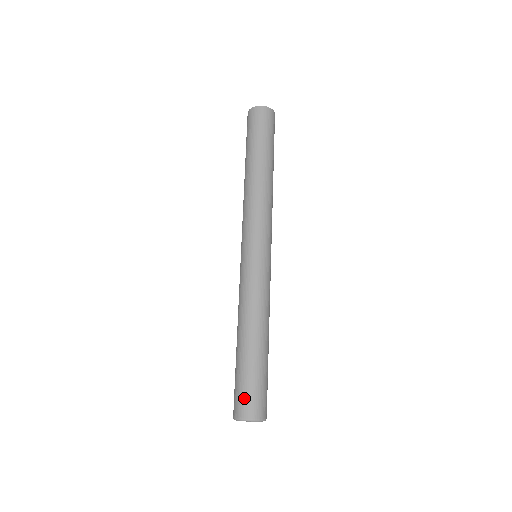
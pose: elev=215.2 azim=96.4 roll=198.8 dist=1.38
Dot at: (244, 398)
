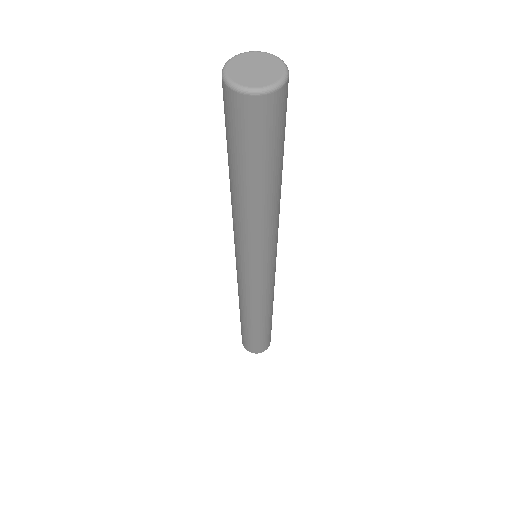
Dot at: occluded
